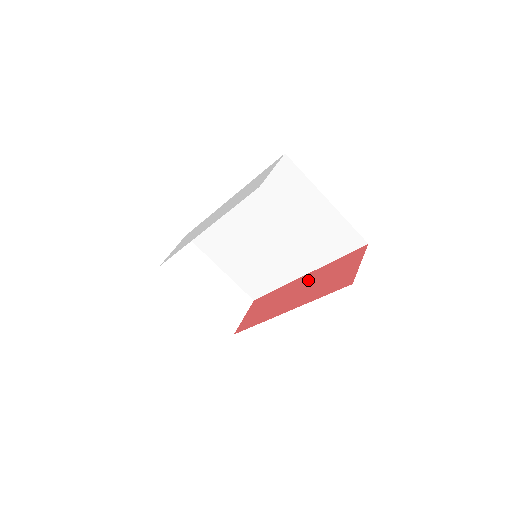
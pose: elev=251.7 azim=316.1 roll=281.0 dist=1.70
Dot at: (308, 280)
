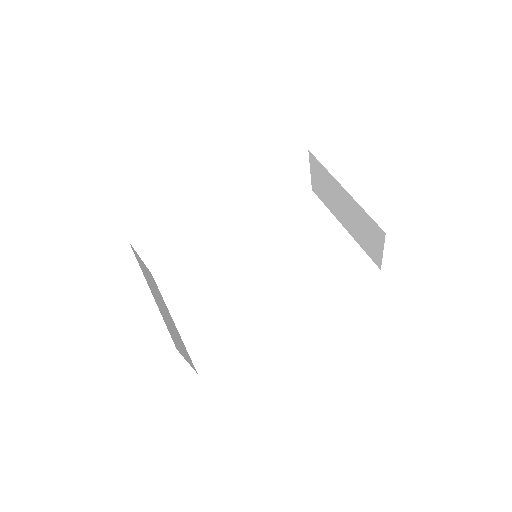
Dot at: occluded
